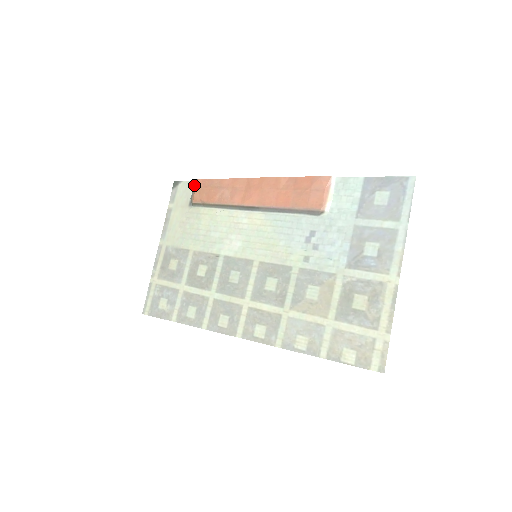
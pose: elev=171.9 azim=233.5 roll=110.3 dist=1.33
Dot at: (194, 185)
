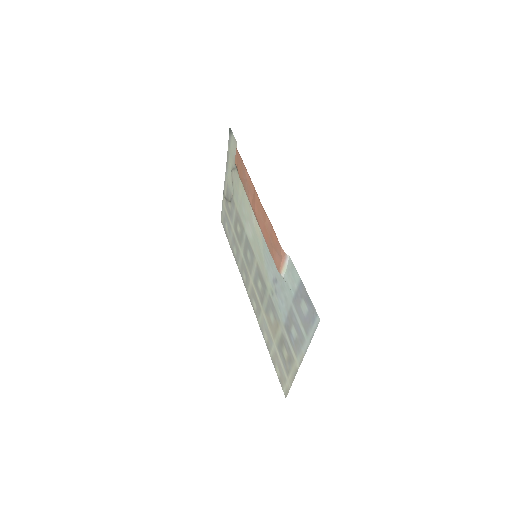
Dot at: occluded
